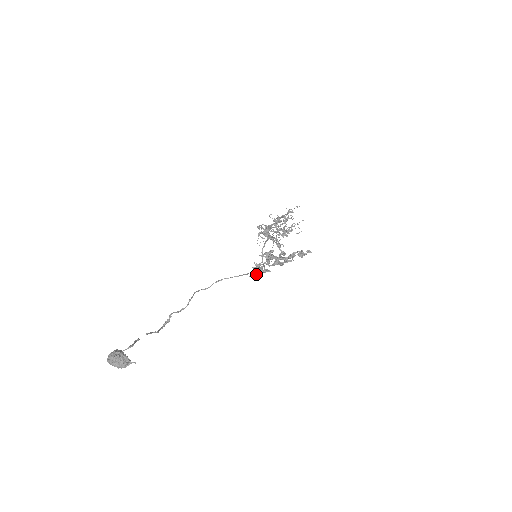
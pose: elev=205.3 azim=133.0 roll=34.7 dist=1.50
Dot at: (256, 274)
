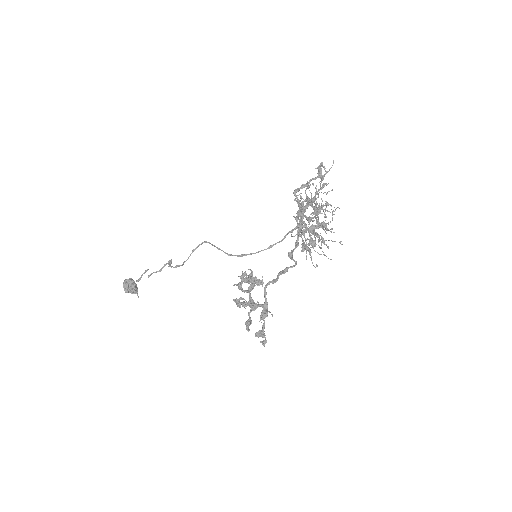
Dot at: (247, 275)
